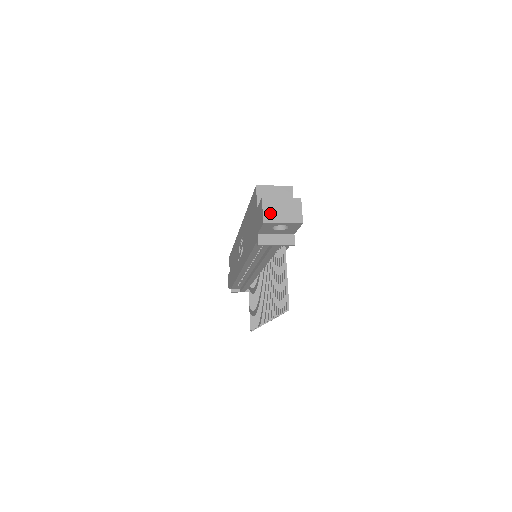
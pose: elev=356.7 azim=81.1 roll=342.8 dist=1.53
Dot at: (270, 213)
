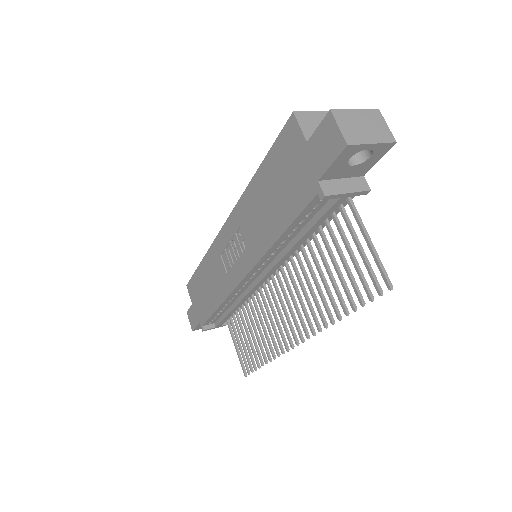
Dot at: (350, 130)
